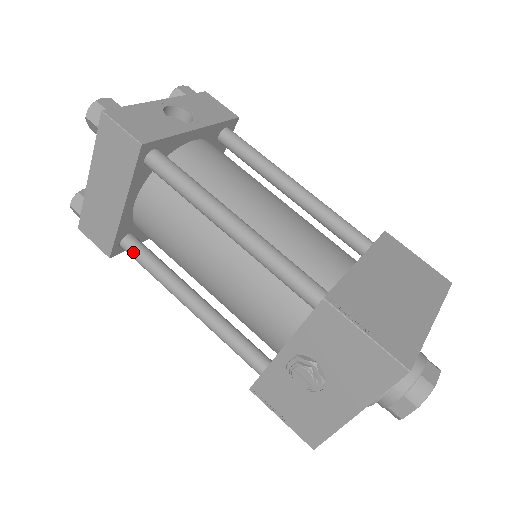
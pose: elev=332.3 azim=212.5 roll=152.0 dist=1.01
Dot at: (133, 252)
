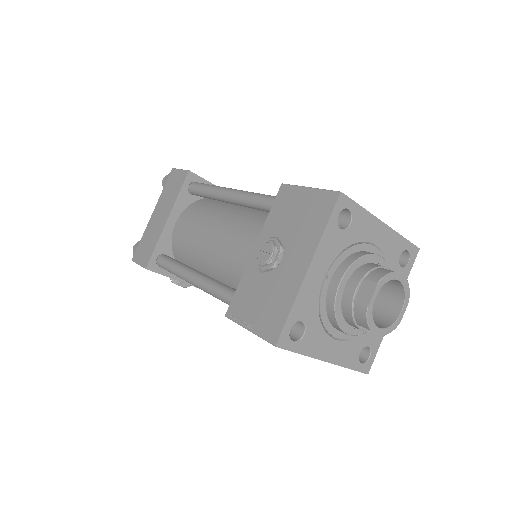
Dot at: (164, 260)
